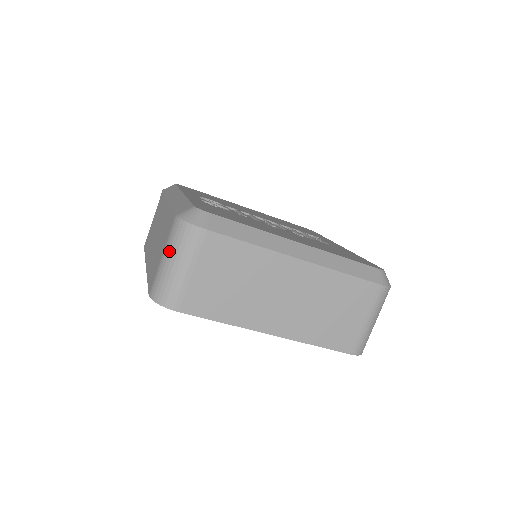
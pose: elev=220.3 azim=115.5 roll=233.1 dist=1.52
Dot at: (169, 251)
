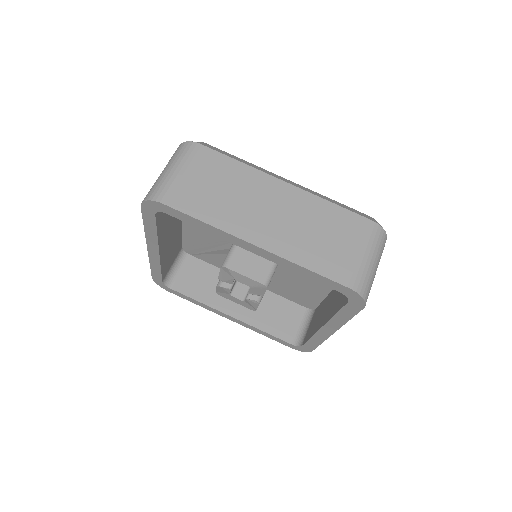
Dot at: (167, 165)
